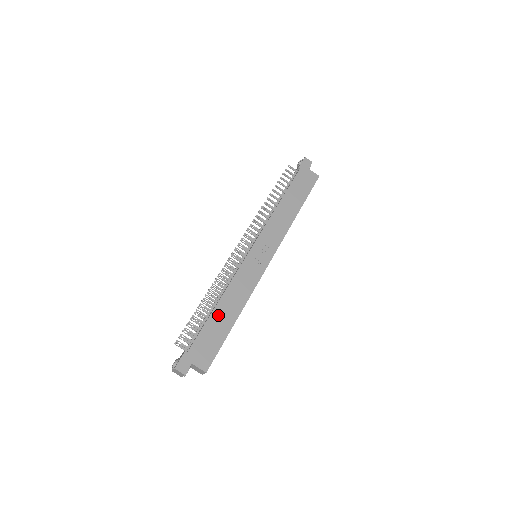
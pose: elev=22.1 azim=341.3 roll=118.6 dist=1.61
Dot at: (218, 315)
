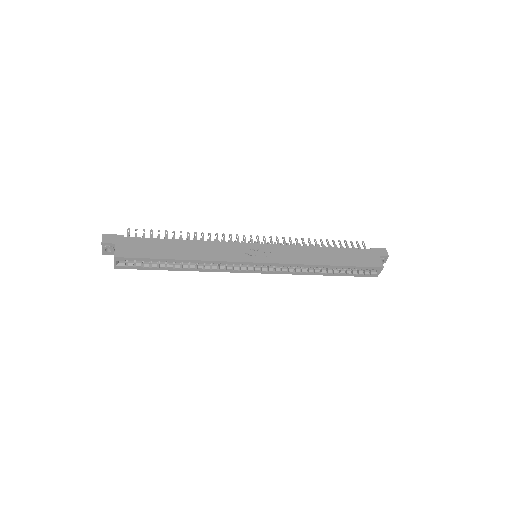
Dot at: (174, 244)
